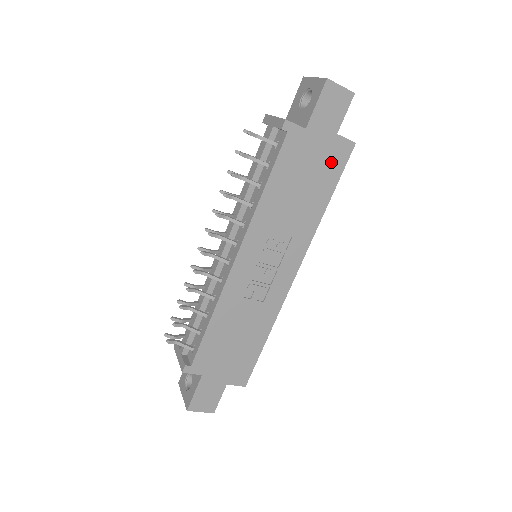
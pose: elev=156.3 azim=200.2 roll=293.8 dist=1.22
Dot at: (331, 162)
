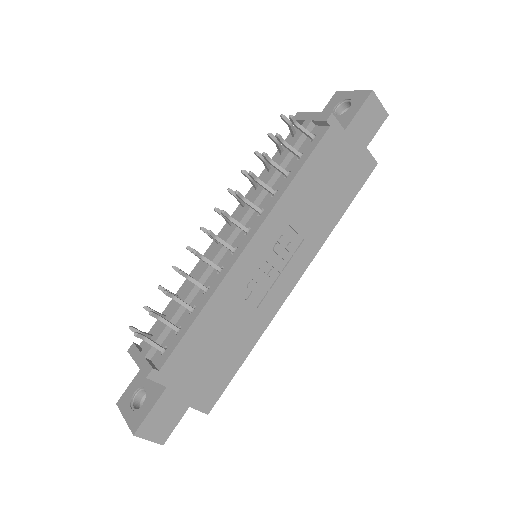
Dot at: (355, 174)
